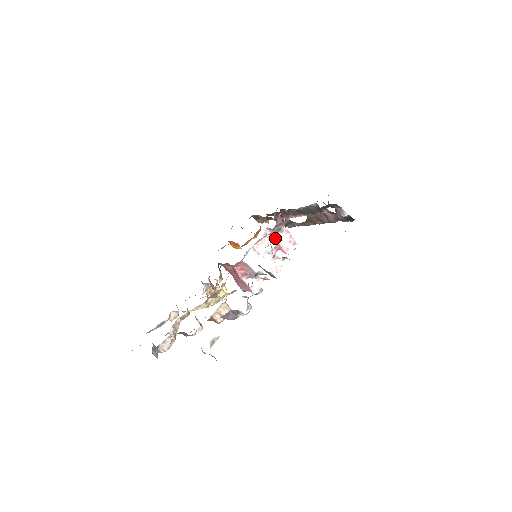
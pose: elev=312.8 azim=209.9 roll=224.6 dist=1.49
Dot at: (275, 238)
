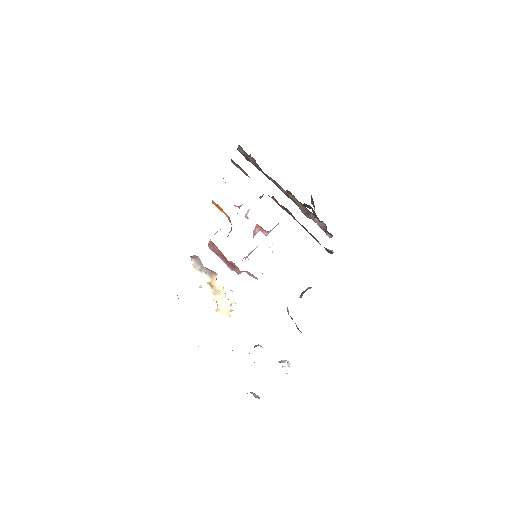
Dot at: (269, 232)
